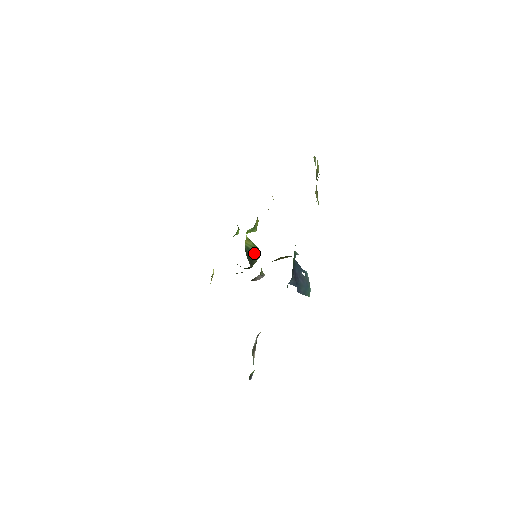
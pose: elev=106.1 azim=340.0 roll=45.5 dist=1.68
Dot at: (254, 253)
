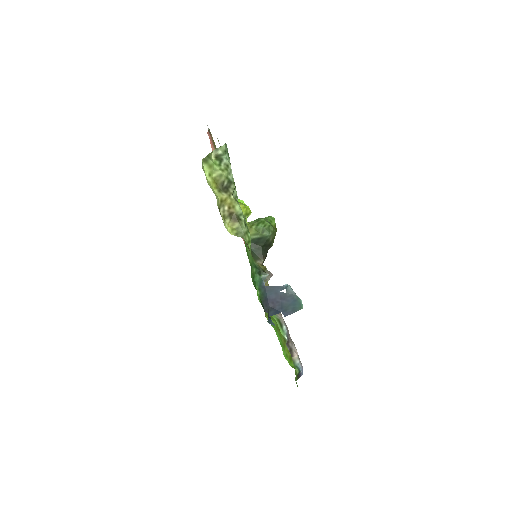
Dot at: (261, 239)
